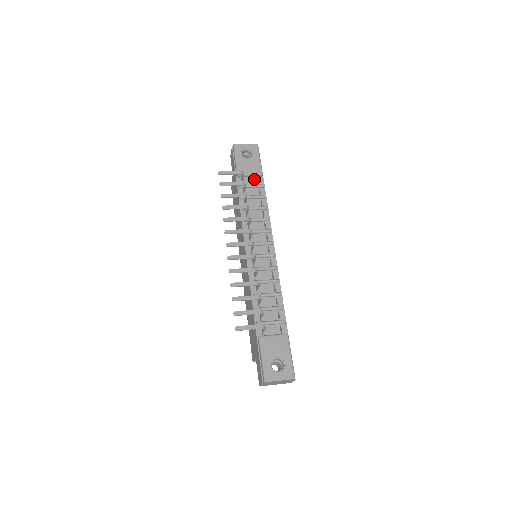
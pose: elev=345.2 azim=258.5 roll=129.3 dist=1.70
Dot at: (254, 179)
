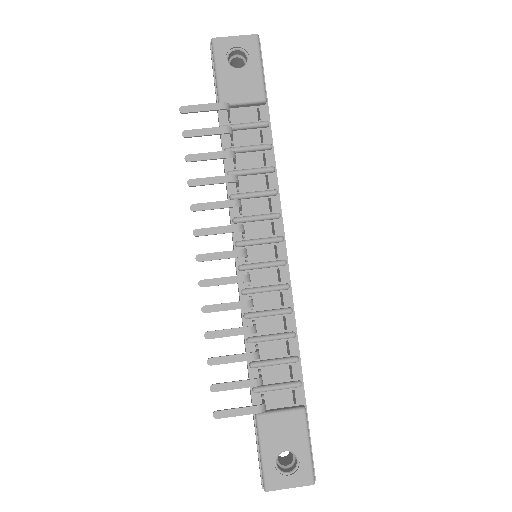
Dot at: (251, 110)
